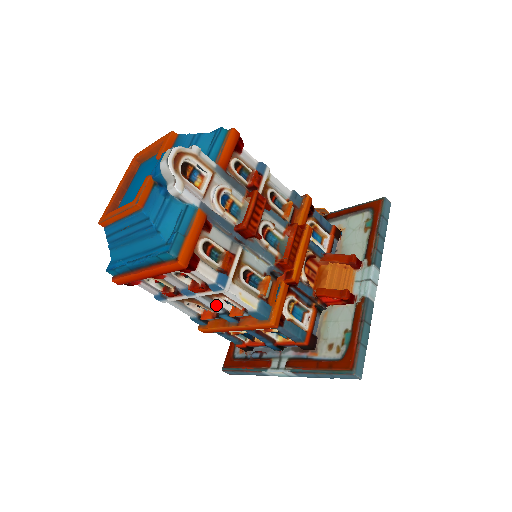
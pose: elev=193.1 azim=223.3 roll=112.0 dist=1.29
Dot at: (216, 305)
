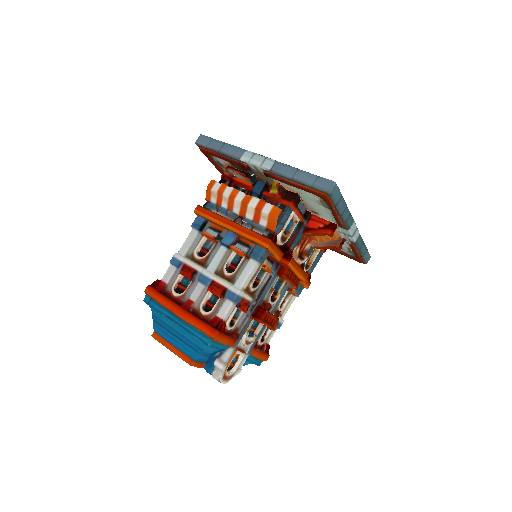
Dot at: occluded
